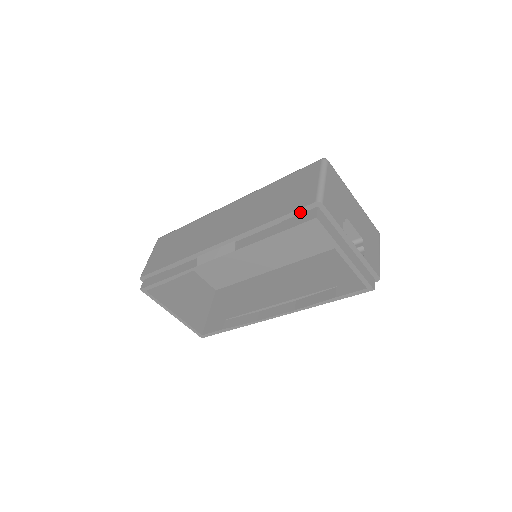
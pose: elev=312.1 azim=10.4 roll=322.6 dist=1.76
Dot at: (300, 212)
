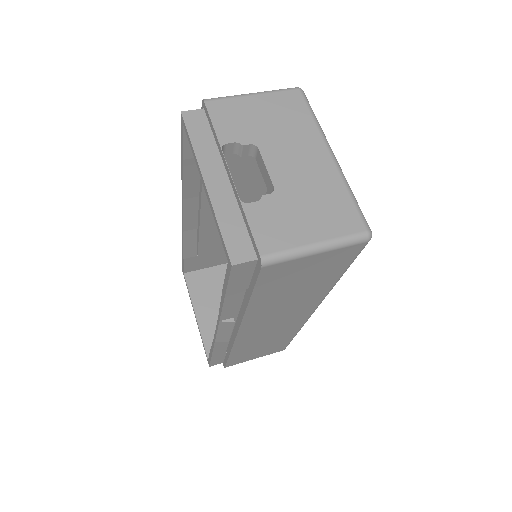
Dot at: occluded
